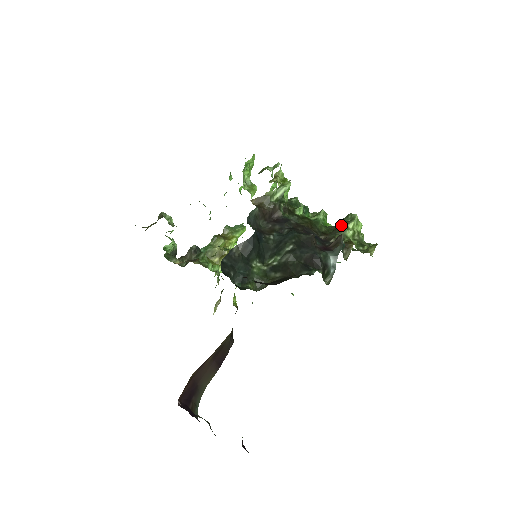
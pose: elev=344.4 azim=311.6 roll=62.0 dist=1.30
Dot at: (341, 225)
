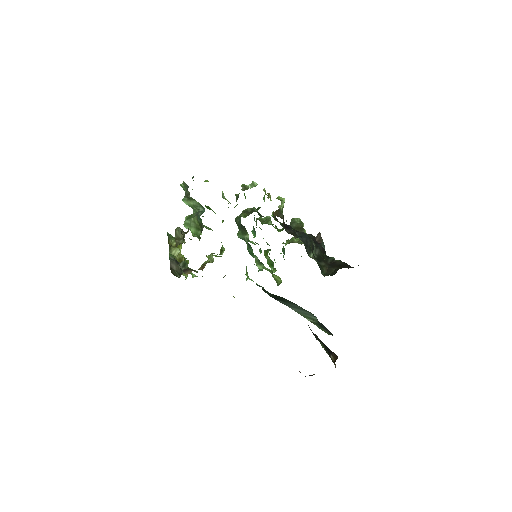
Dot at: (296, 226)
